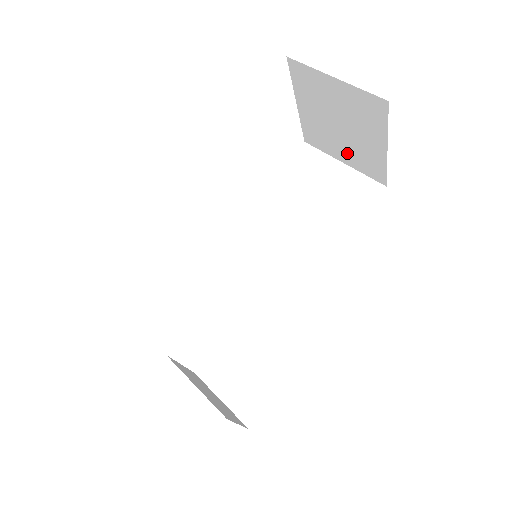
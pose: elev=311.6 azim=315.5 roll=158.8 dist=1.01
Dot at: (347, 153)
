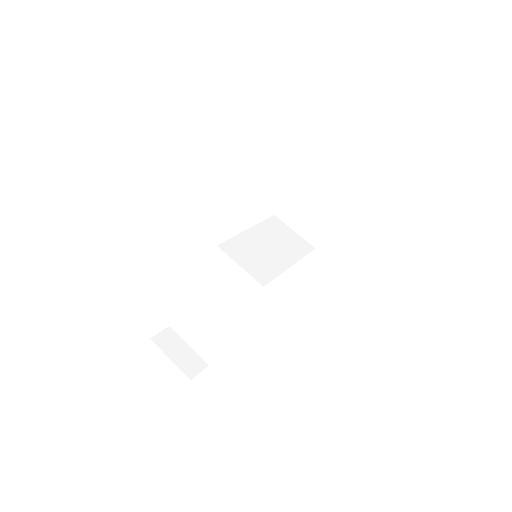
Dot at: (302, 226)
